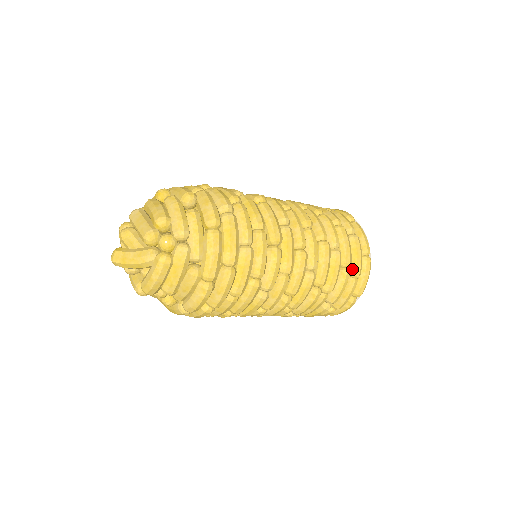
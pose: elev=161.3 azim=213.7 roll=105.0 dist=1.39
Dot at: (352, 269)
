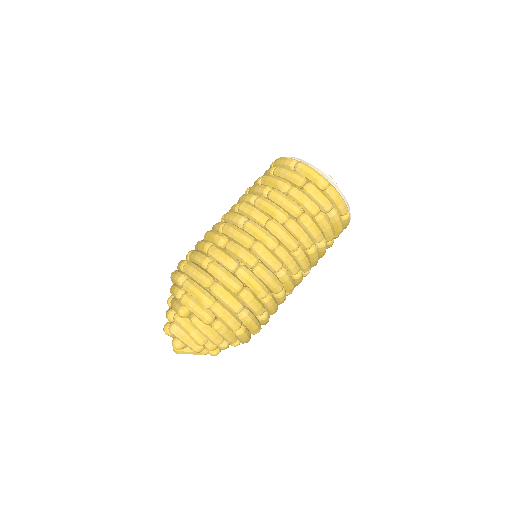
Dot at: (336, 235)
